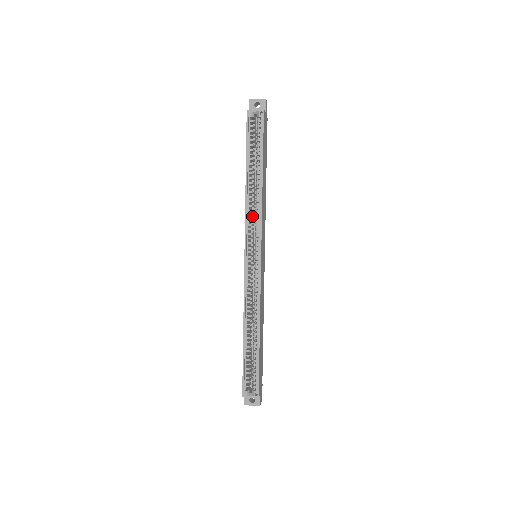
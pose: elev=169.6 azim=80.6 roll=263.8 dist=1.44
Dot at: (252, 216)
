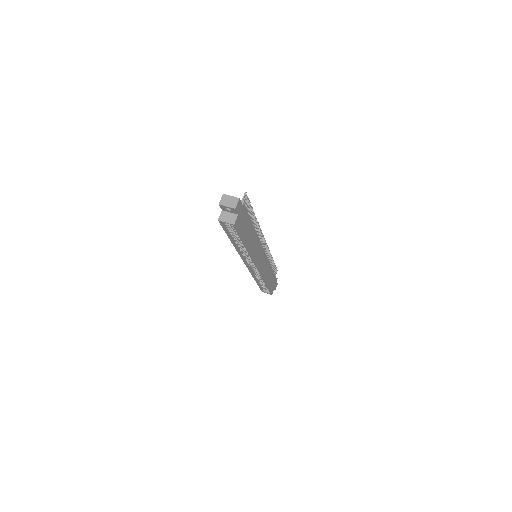
Dot at: occluded
